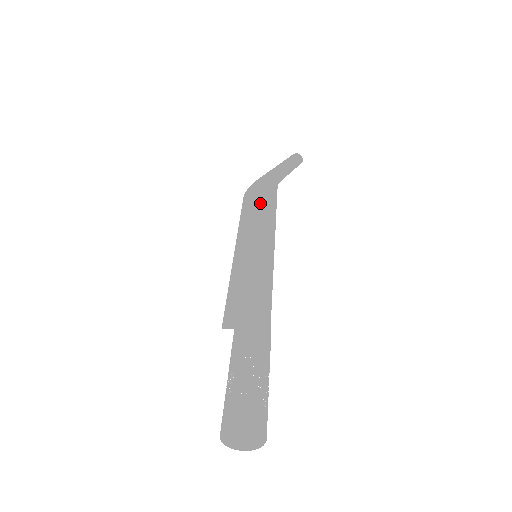
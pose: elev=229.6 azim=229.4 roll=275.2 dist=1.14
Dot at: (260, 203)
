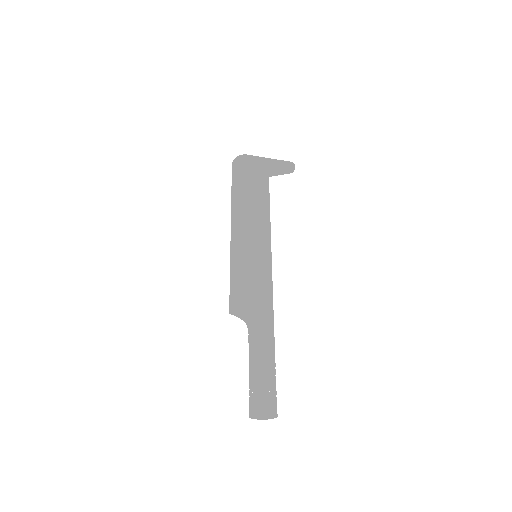
Dot at: (258, 197)
